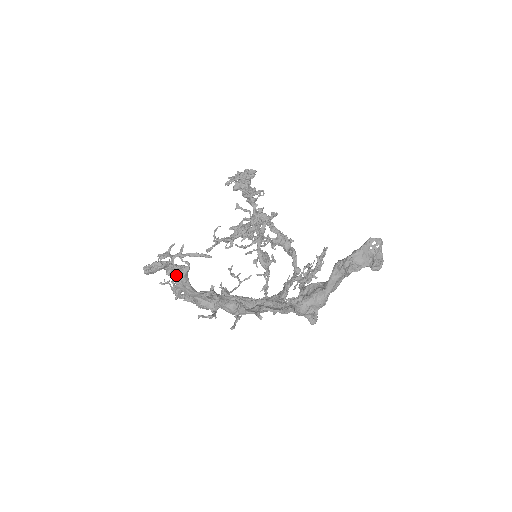
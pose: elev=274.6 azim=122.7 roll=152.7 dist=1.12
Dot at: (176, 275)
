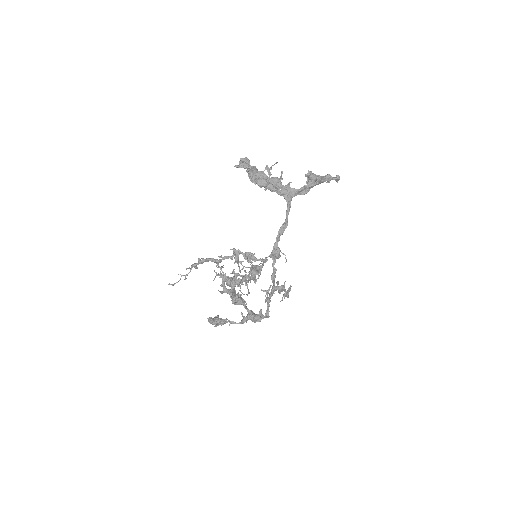
Dot at: (250, 170)
